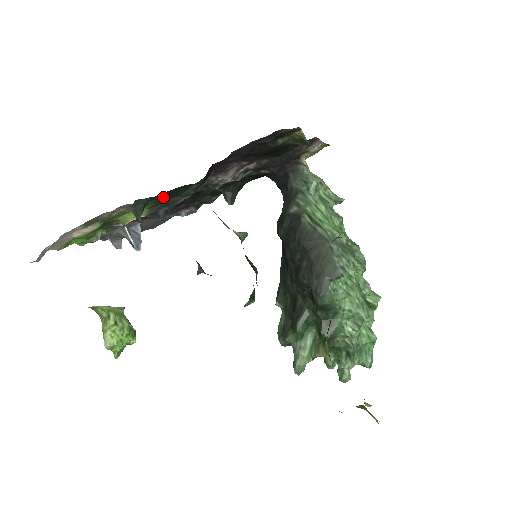
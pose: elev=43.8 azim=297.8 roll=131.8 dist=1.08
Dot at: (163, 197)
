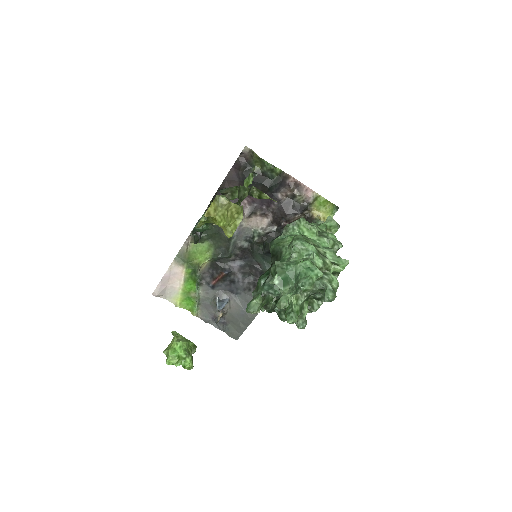
Dot at: (215, 238)
